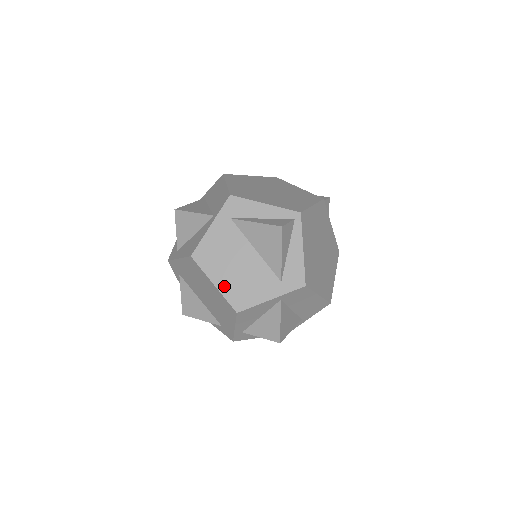
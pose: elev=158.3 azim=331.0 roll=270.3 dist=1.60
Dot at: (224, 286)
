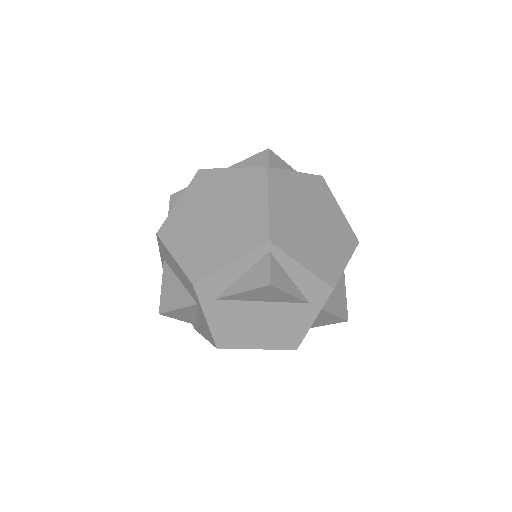
Dot at: (266, 344)
